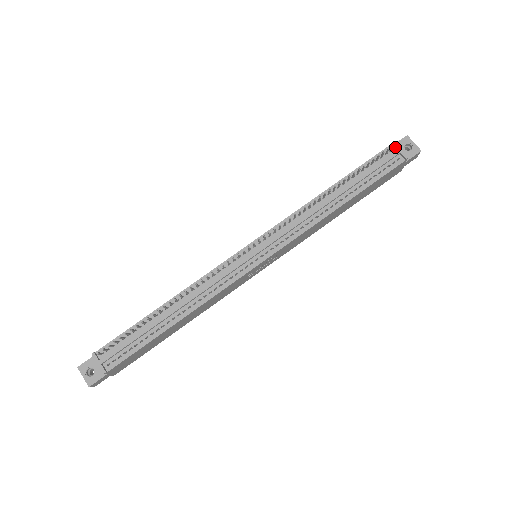
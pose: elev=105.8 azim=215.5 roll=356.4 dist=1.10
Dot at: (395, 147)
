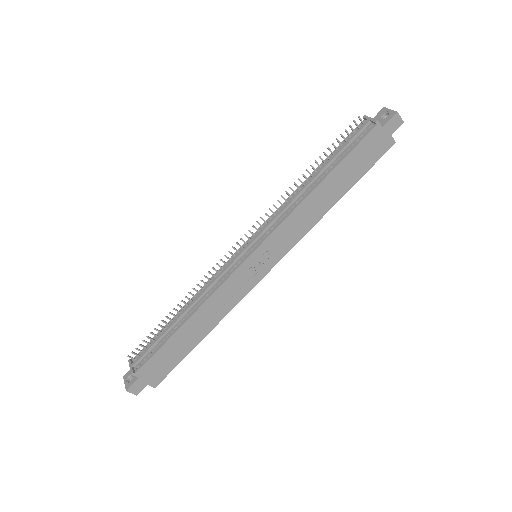
Dot at: (366, 119)
